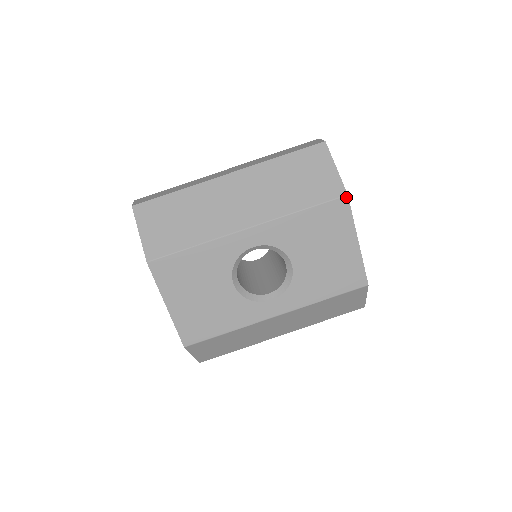
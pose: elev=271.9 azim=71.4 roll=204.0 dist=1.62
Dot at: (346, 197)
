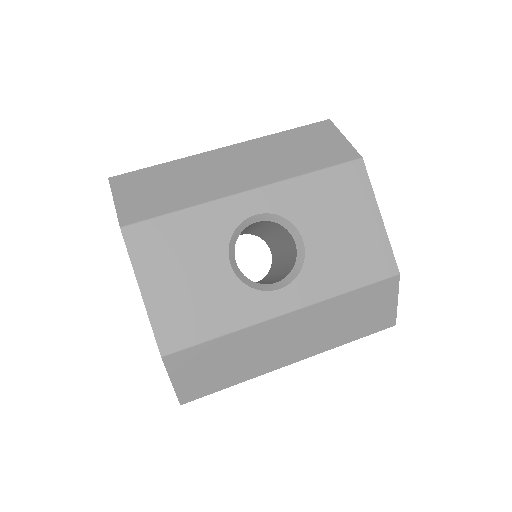
Dot at: (361, 160)
